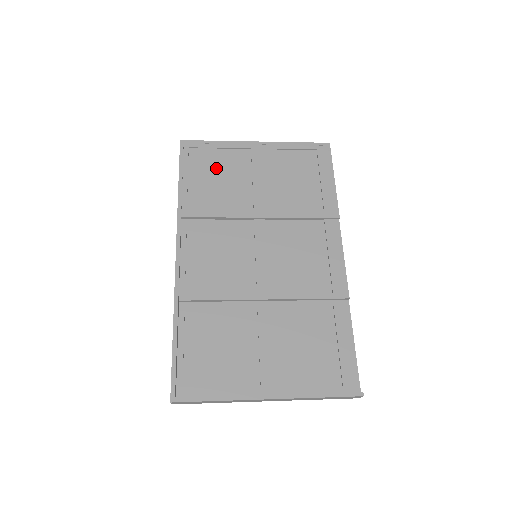
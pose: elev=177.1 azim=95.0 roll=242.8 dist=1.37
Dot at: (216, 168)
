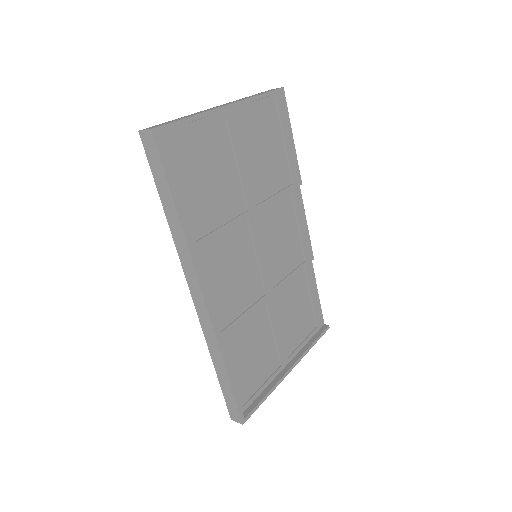
Dot at: (202, 162)
